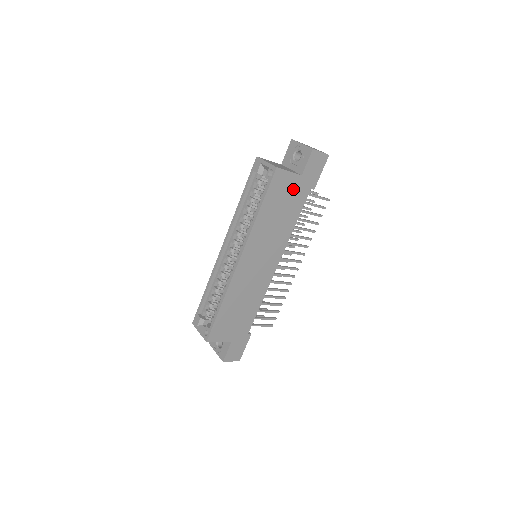
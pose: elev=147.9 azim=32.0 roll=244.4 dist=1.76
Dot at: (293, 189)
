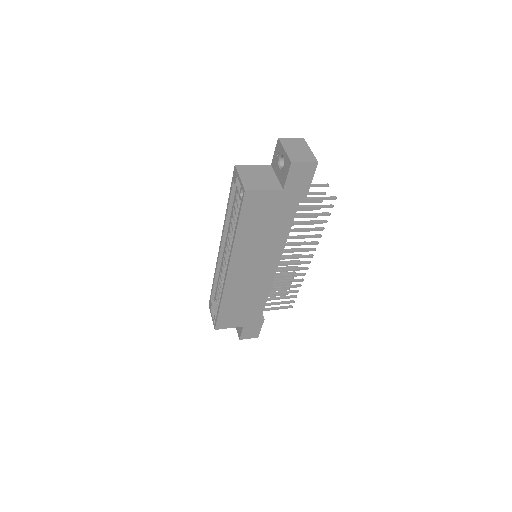
Dot at: (275, 204)
